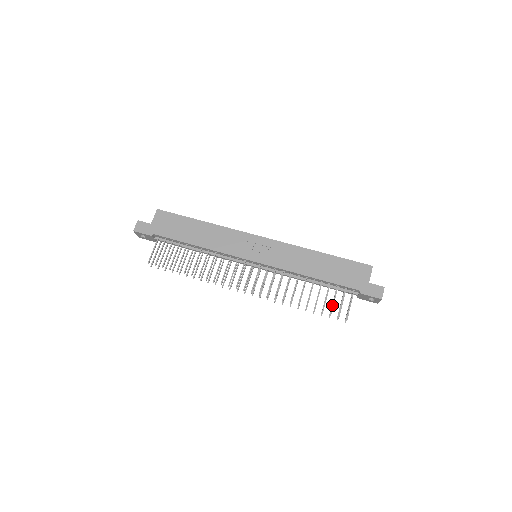
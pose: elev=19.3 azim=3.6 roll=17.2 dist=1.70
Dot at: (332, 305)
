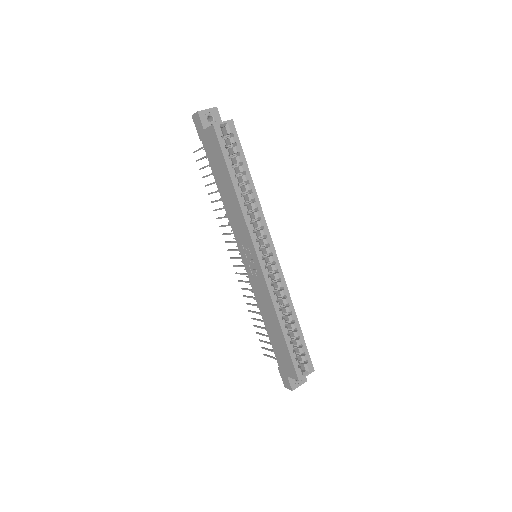
Dot at: (263, 341)
